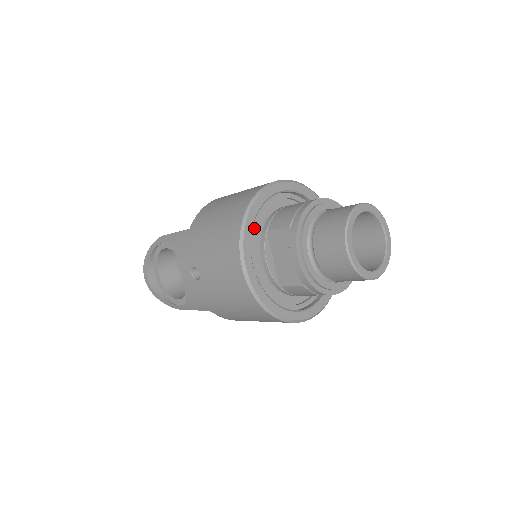
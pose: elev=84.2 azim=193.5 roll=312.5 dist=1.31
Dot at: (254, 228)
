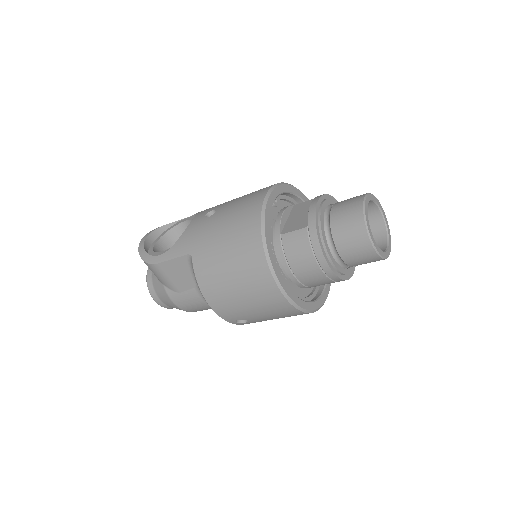
Dot at: (284, 204)
